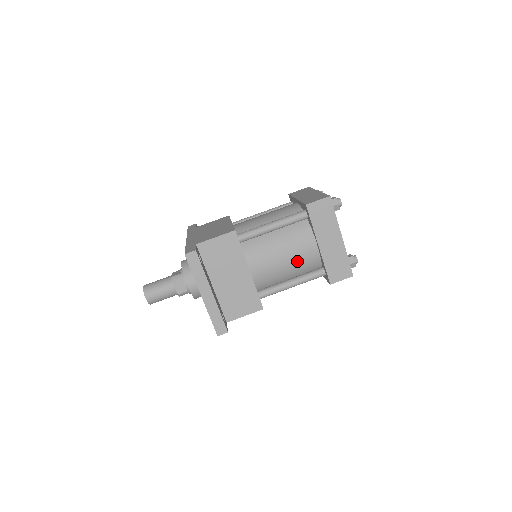
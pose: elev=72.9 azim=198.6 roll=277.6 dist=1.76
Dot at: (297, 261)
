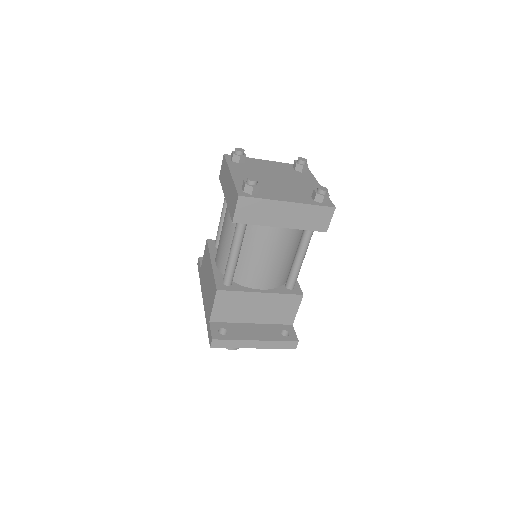
Dot at: (282, 248)
